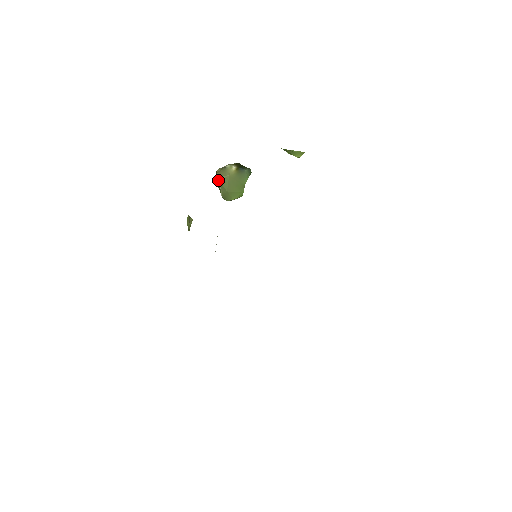
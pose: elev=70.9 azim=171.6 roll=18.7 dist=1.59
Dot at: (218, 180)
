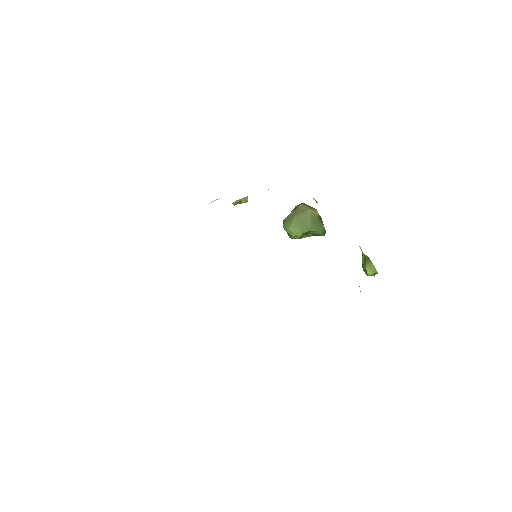
Dot at: (299, 205)
